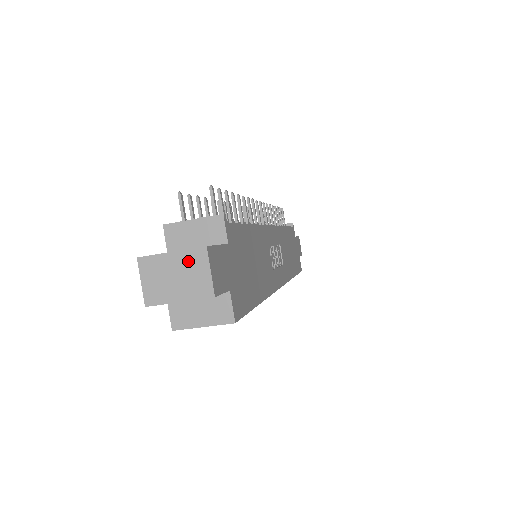
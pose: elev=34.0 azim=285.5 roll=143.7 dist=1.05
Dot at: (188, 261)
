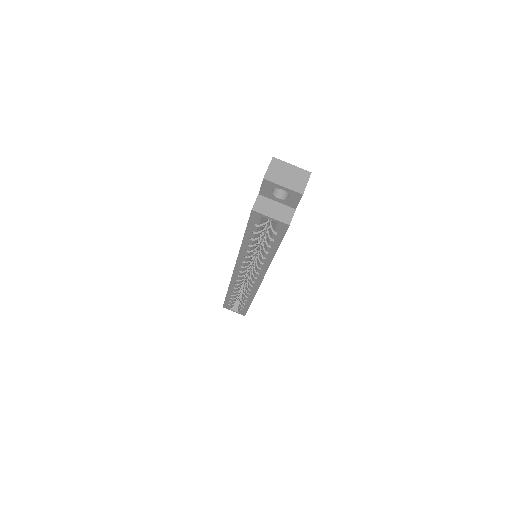
Dot at: (299, 173)
